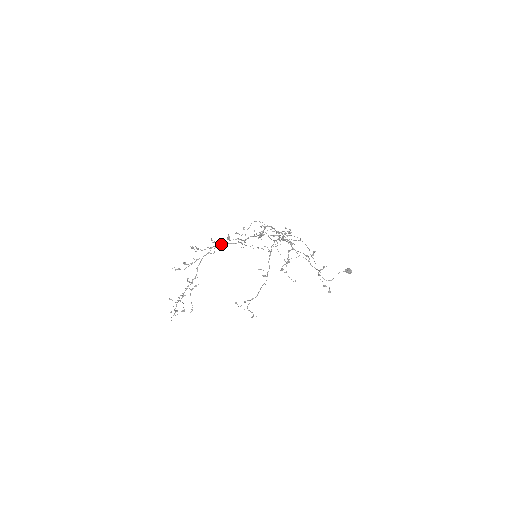
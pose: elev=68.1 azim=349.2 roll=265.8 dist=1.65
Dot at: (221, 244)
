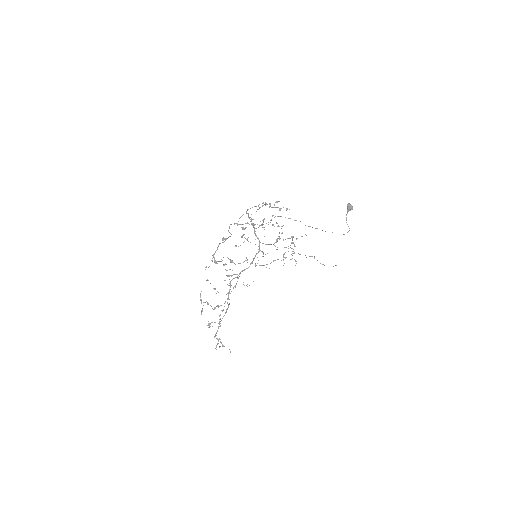
Dot at: (238, 275)
